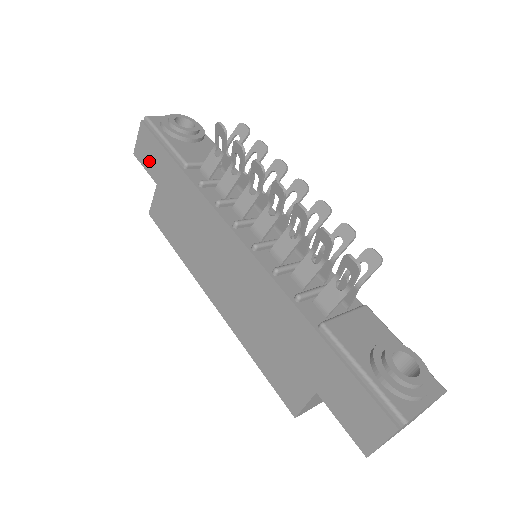
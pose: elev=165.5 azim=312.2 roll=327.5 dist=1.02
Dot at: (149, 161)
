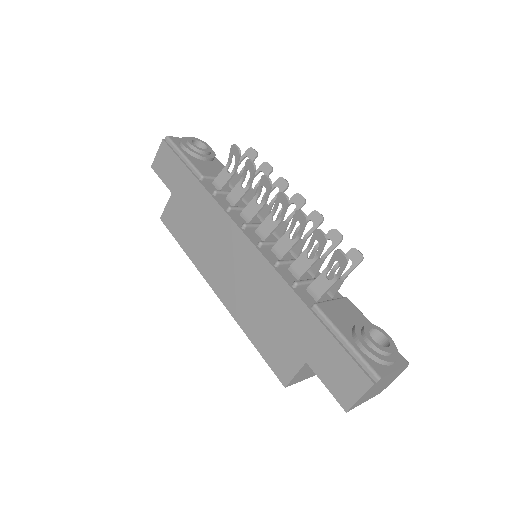
Dot at: (166, 173)
